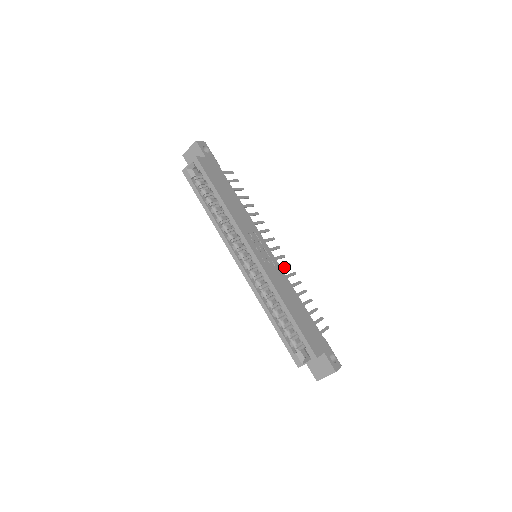
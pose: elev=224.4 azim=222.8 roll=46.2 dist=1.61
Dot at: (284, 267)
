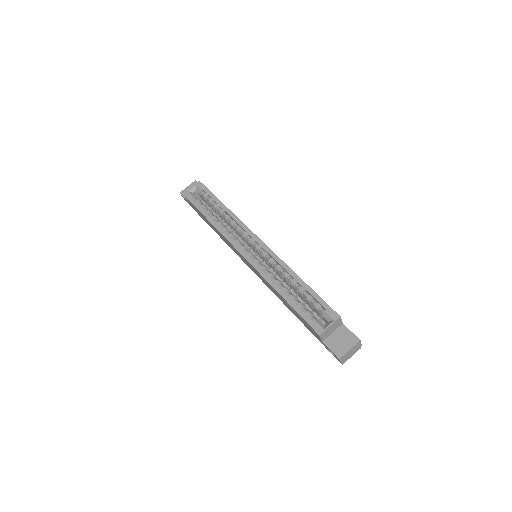
Dot at: occluded
